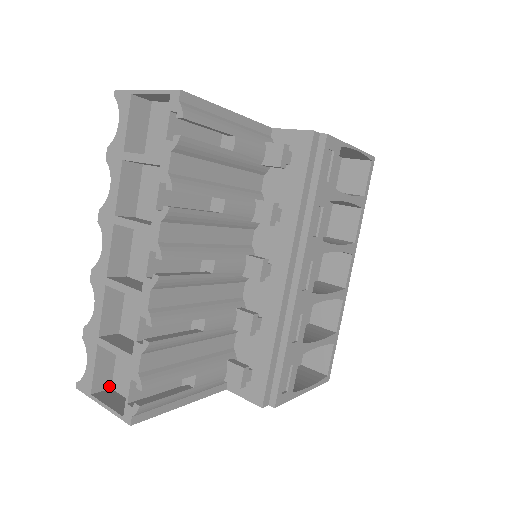
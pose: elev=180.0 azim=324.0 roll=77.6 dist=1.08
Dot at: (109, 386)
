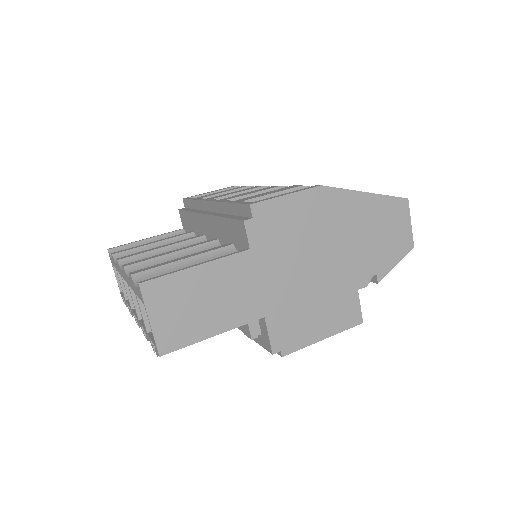
Dot at: occluded
